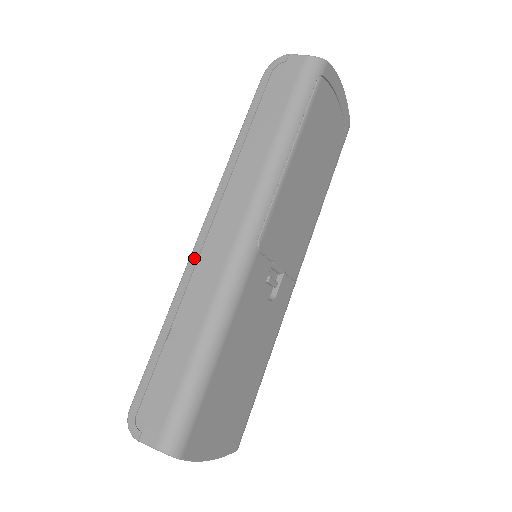
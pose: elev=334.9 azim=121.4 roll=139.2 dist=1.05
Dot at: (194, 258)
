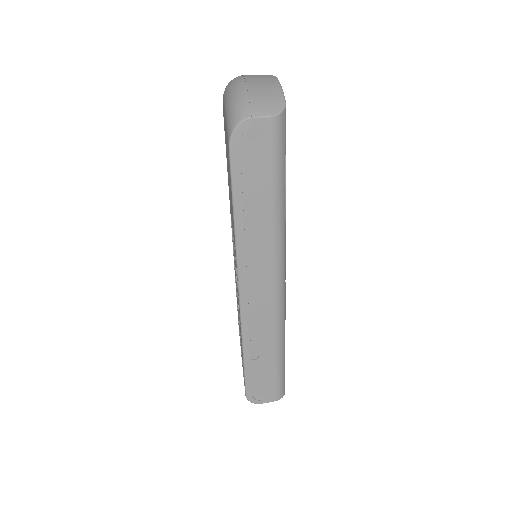
Dot at: (245, 314)
